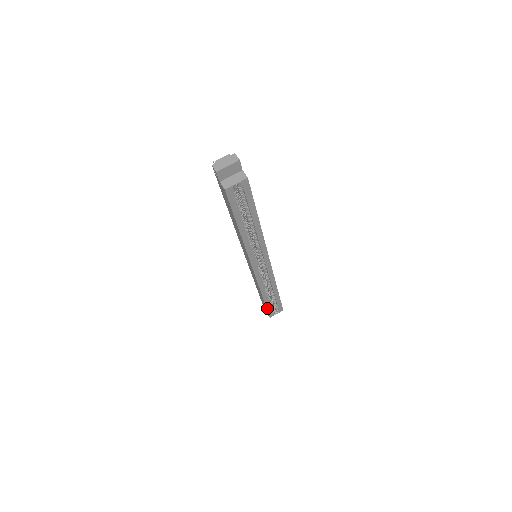
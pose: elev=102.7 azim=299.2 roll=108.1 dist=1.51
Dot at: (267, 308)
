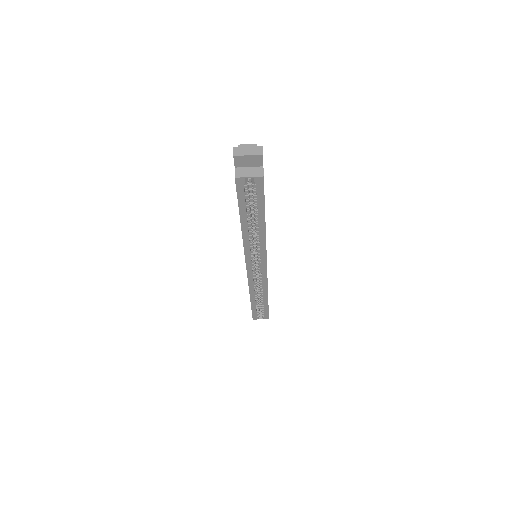
Dot at: (252, 309)
